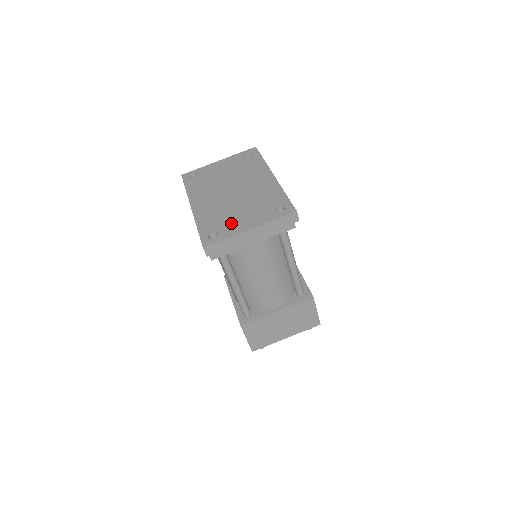
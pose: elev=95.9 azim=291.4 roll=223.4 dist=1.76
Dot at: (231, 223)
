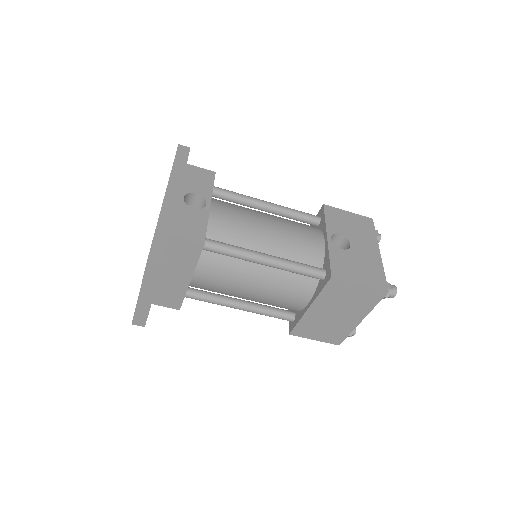
Dot at: occluded
